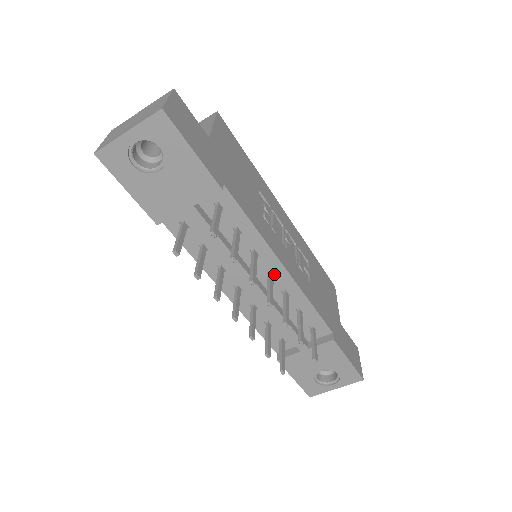
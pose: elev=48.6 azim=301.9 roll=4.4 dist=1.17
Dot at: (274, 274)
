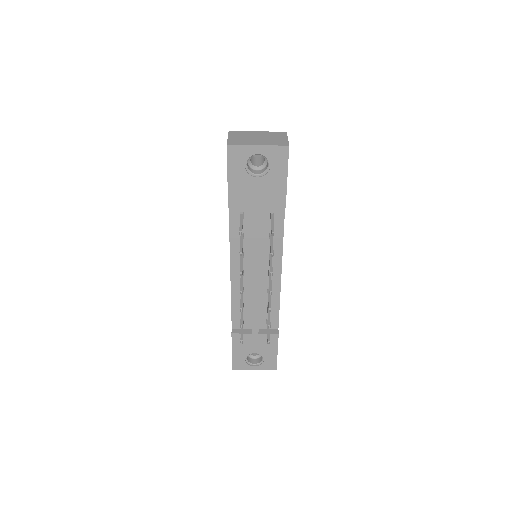
Dot at: occluded
